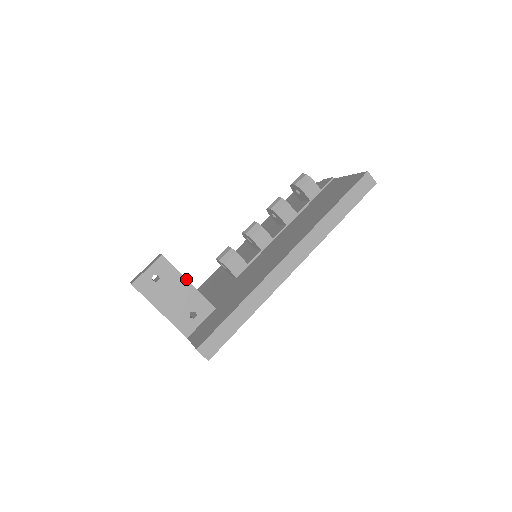
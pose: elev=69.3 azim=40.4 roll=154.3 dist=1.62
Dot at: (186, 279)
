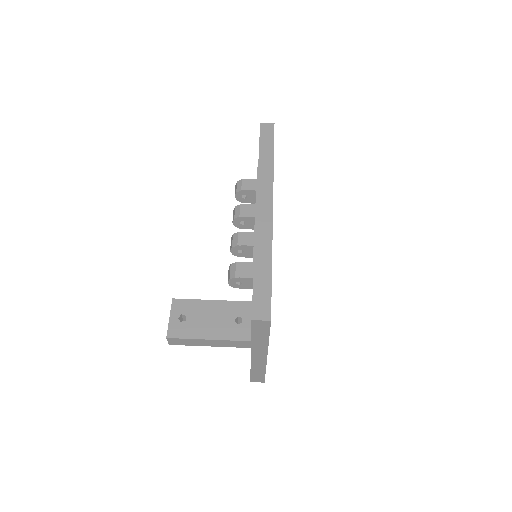
Dot at: (207, 300)
